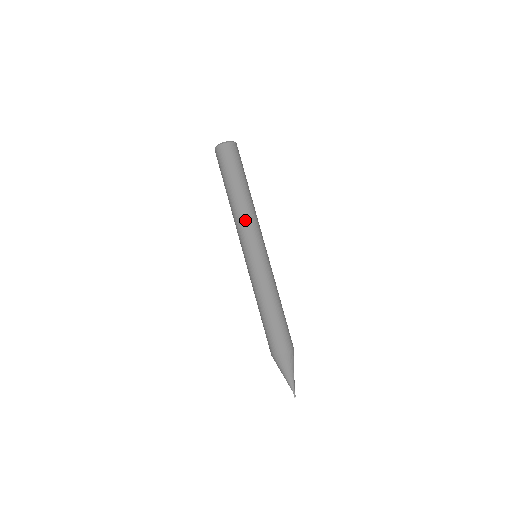
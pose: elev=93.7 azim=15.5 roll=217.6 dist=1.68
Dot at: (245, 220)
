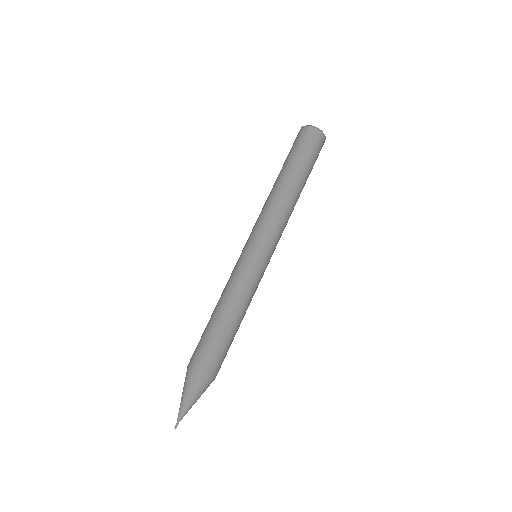
Dot at: (283, 217)
